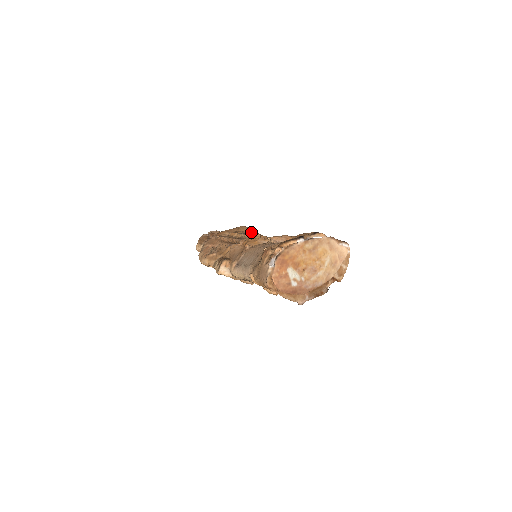
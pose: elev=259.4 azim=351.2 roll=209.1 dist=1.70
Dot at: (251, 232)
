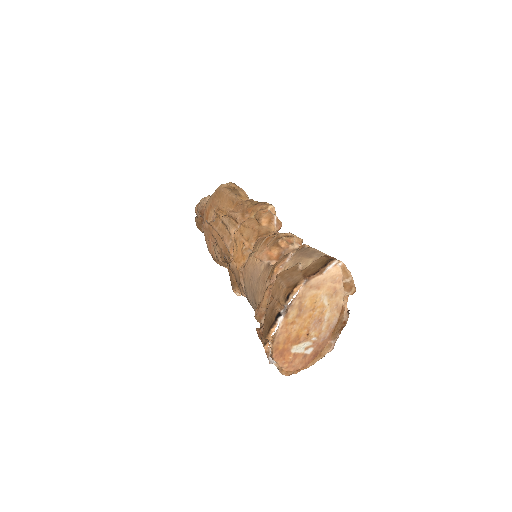
Dot at: (232, 204)
